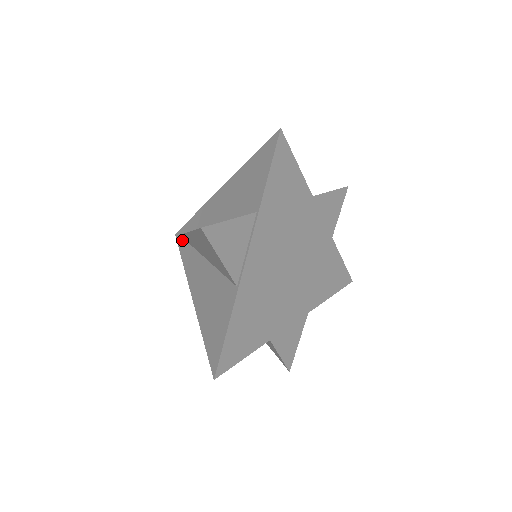
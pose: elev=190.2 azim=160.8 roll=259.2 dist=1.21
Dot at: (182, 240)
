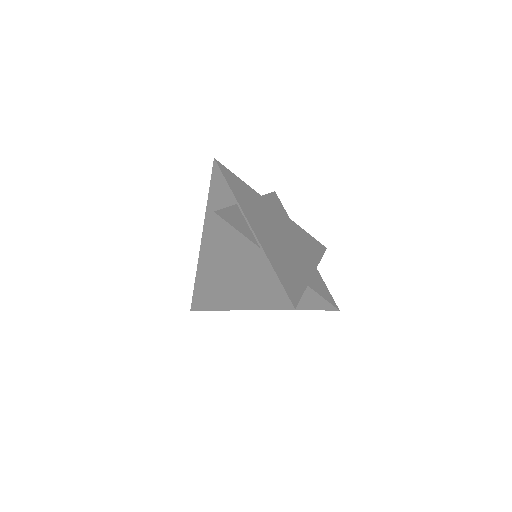
Dot at: (199, 303)
